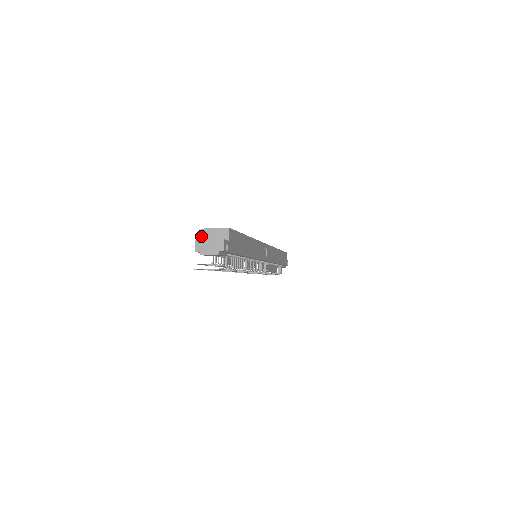
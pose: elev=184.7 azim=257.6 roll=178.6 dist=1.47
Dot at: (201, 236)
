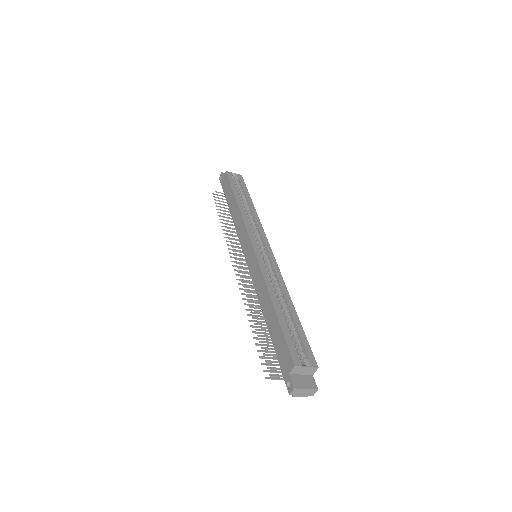
Dot at: (292, 371)
